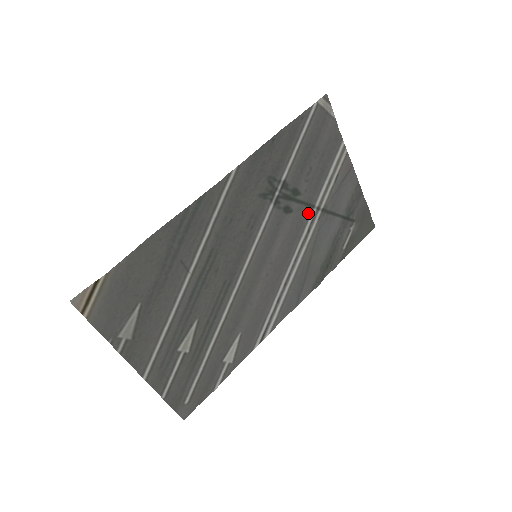
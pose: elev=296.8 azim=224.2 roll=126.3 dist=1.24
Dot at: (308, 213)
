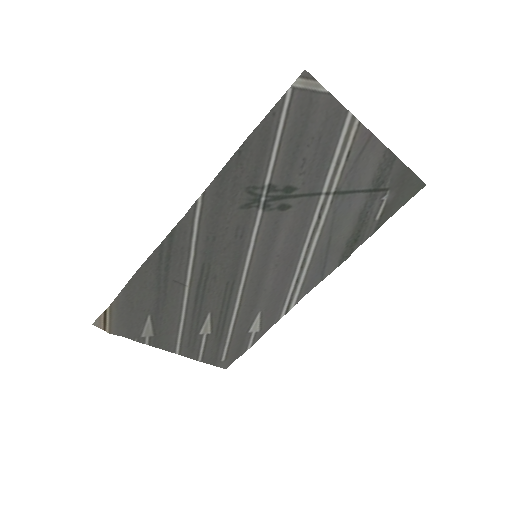
Dot at: (314, 202)
